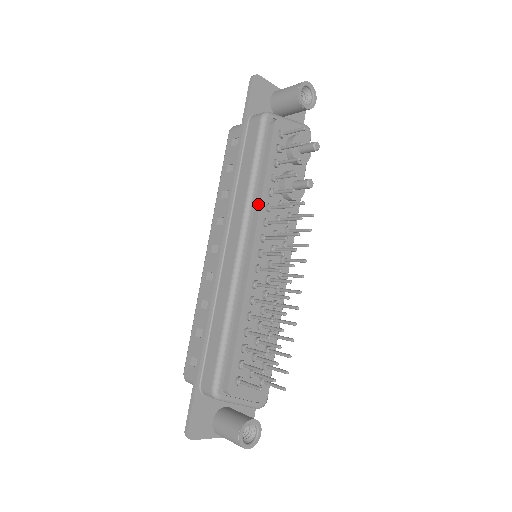
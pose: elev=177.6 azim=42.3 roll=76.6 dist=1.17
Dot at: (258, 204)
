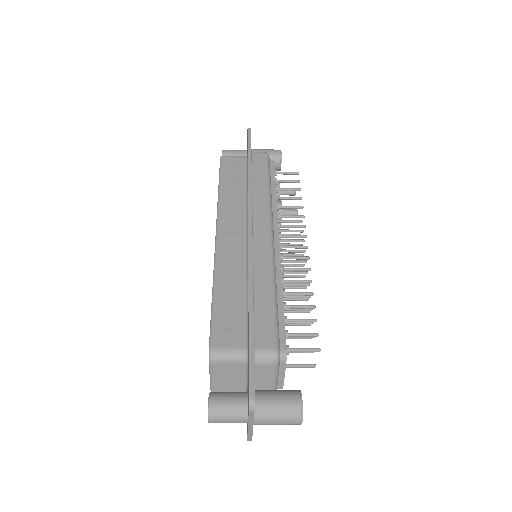
Dot at: (275, 208)
